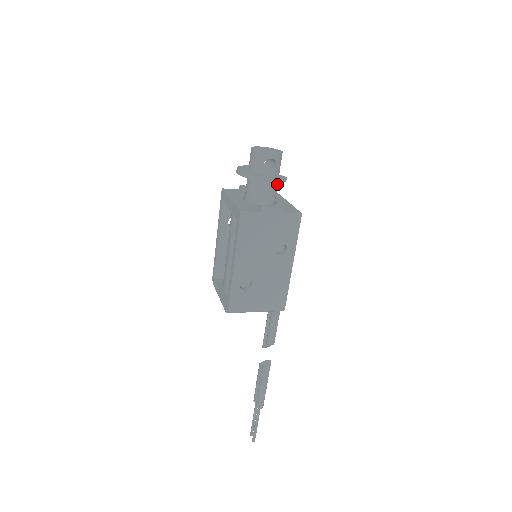
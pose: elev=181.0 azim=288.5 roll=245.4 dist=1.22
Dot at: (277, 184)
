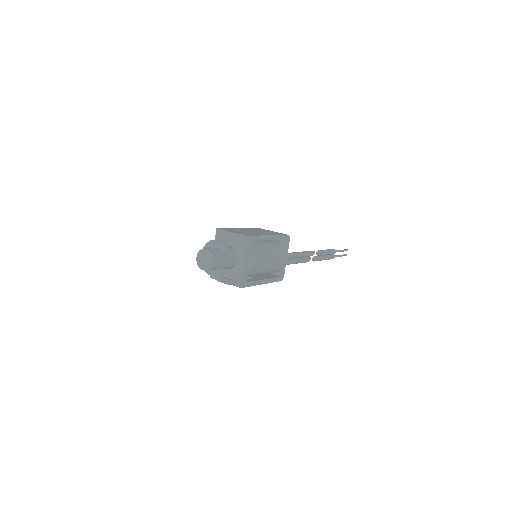
Dot at: (226, 265)
